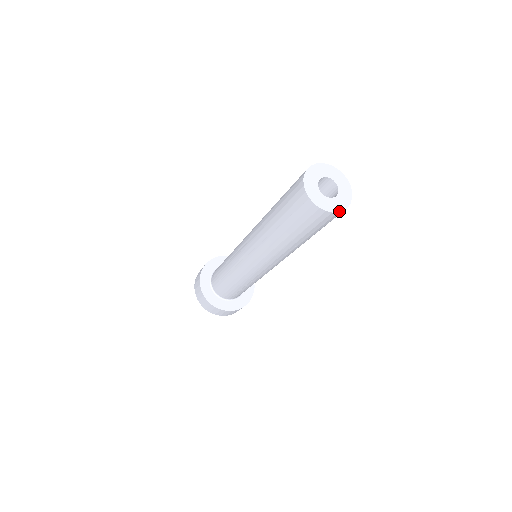
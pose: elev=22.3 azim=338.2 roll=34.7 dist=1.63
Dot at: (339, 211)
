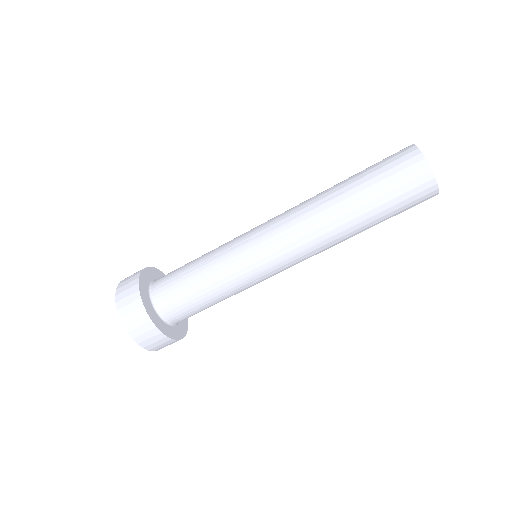
Dot at: occluded
